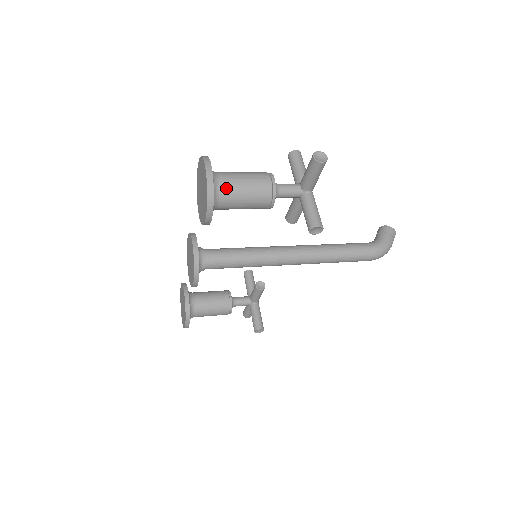
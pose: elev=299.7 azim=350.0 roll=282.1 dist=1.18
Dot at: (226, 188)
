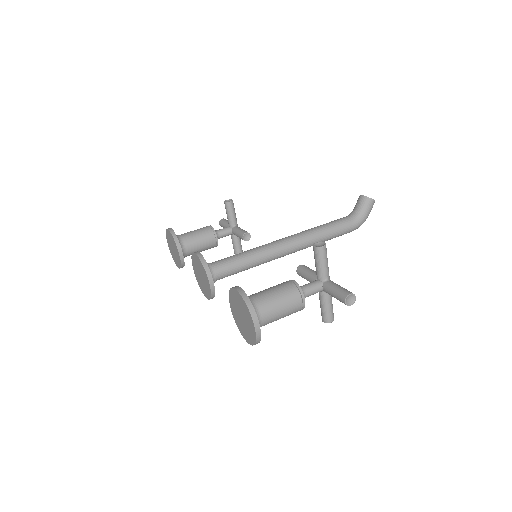
Dot at: (266, 323)
